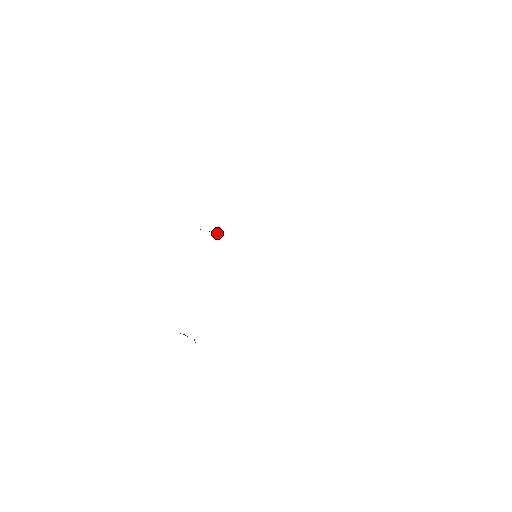
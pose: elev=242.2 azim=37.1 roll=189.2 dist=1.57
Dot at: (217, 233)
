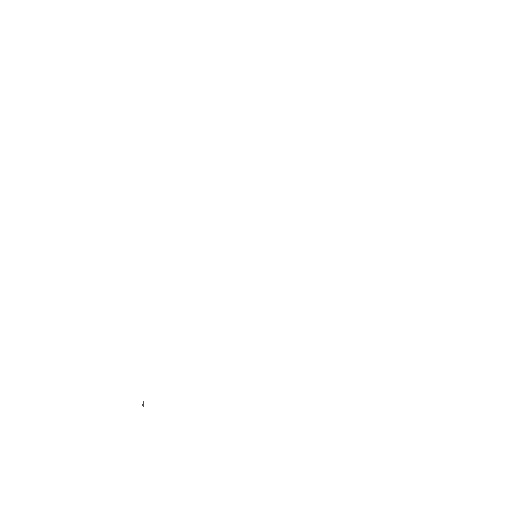
Dot at: occluded
